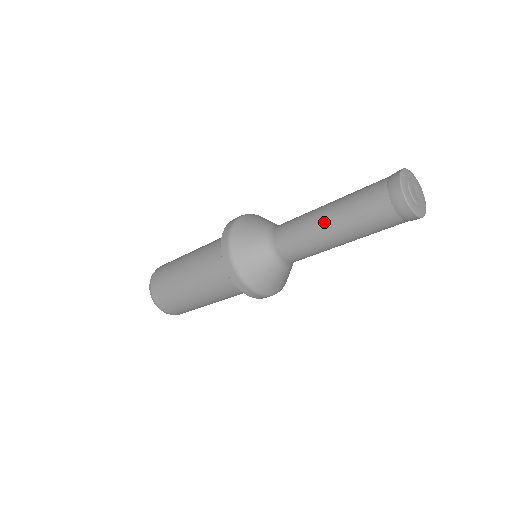
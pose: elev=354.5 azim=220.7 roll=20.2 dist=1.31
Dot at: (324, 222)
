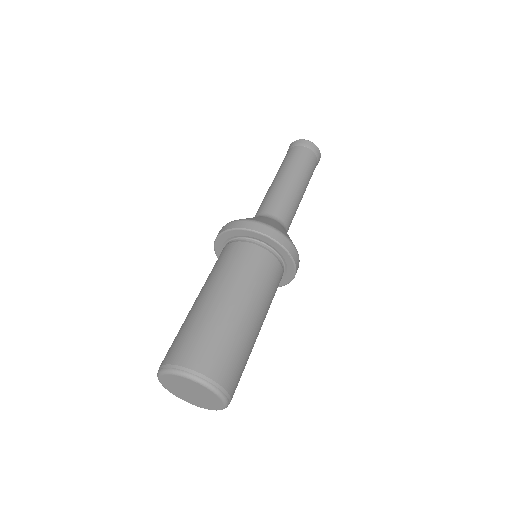
Dot at: (278, 179)
